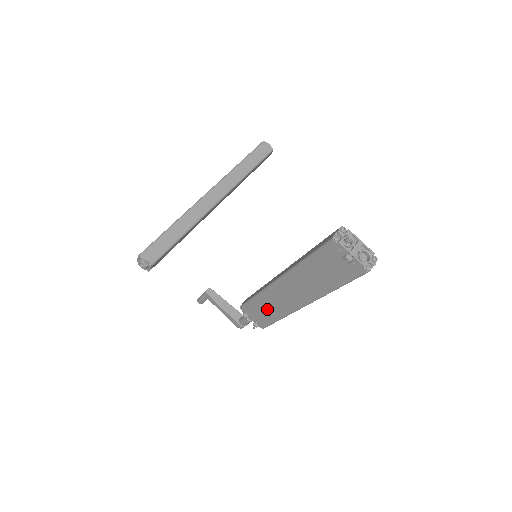
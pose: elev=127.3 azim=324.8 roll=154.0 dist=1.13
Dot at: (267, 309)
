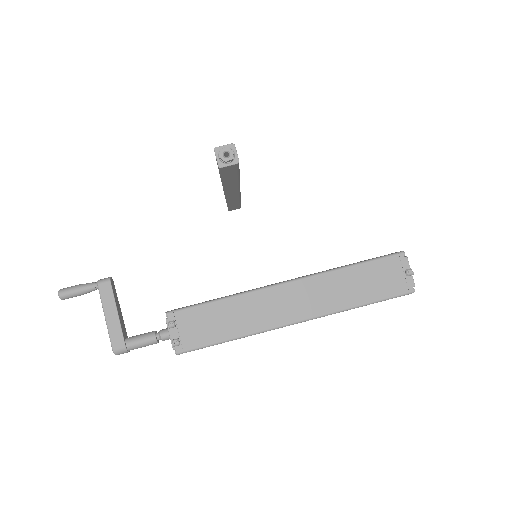
Dot at: (227, 320)
